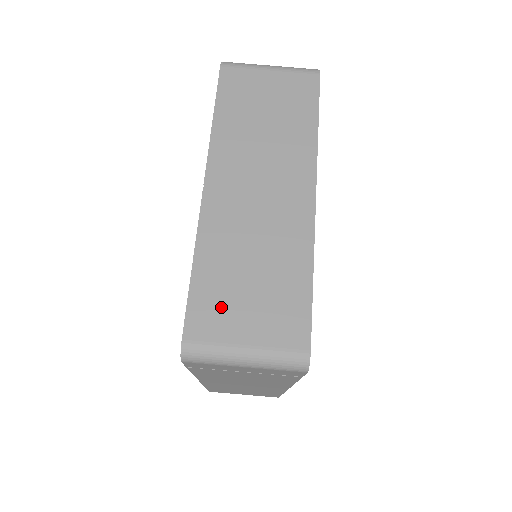
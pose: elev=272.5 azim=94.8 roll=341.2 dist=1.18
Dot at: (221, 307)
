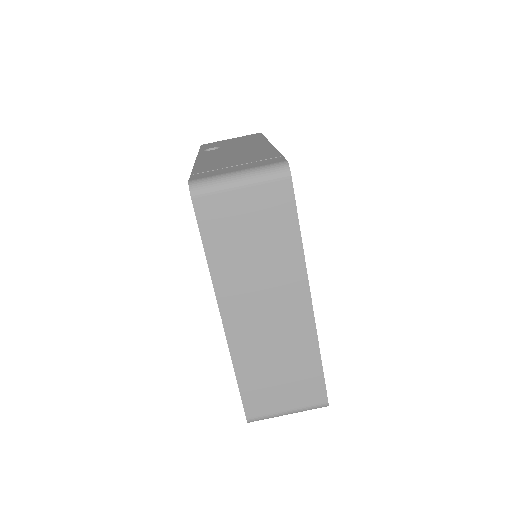
Dot at: (264, 395)
